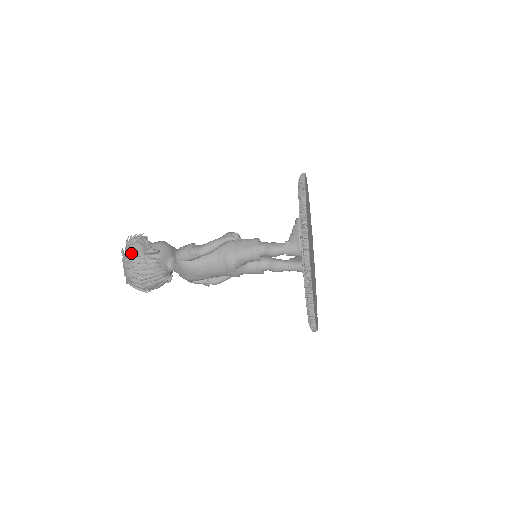
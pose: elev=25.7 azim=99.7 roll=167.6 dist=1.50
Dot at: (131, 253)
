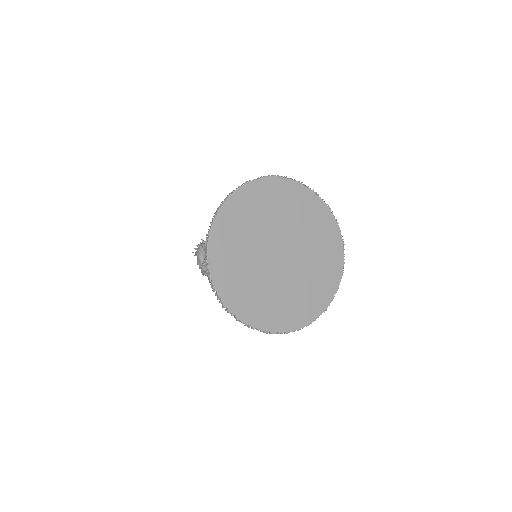
Dot at: occluded
